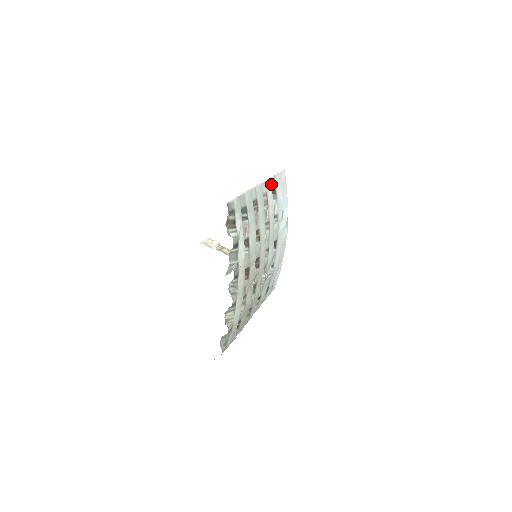
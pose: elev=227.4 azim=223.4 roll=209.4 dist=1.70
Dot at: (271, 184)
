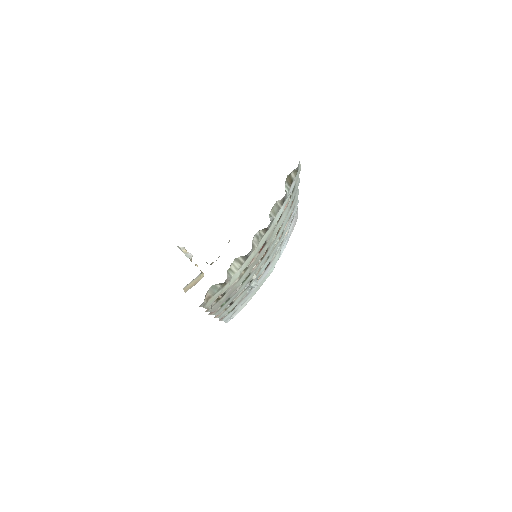
Dot at: occluded
